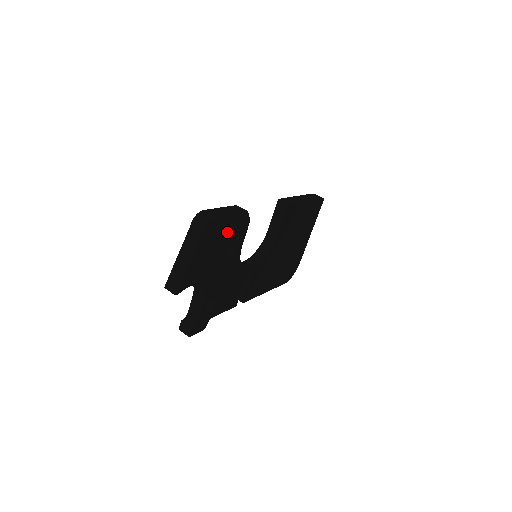
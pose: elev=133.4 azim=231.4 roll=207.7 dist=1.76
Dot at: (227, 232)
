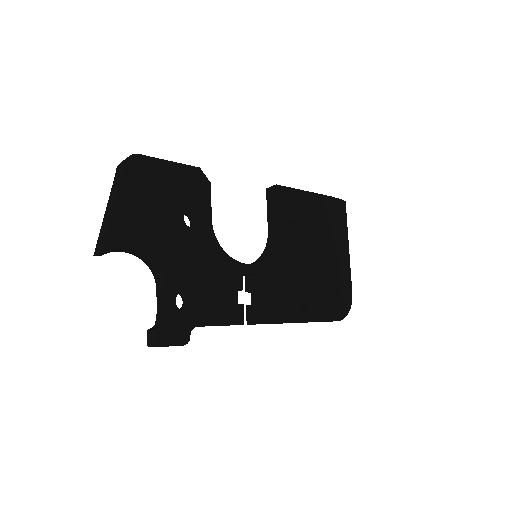
Dot at: (172, 186)
